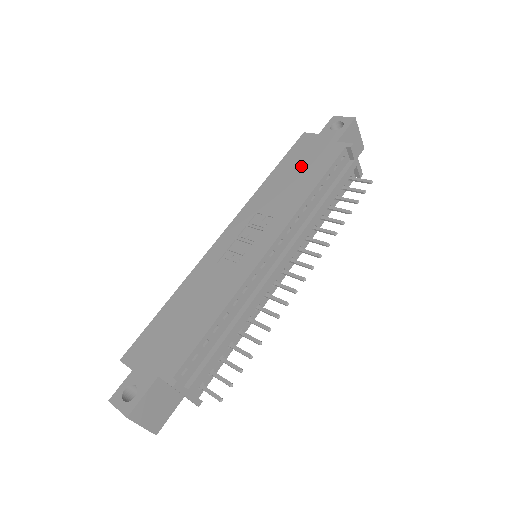
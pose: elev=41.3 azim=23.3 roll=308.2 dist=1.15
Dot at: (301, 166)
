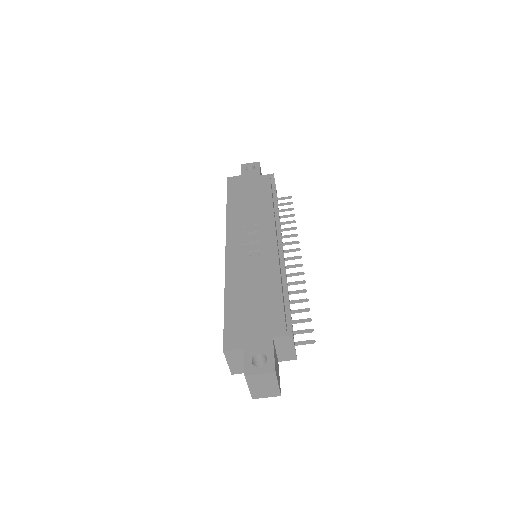
Dot at: (248, 194)
